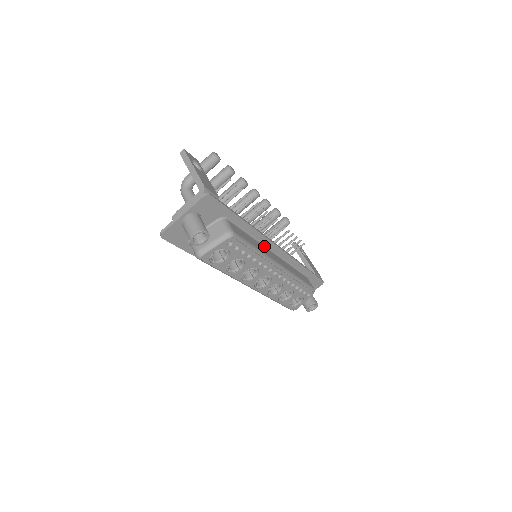
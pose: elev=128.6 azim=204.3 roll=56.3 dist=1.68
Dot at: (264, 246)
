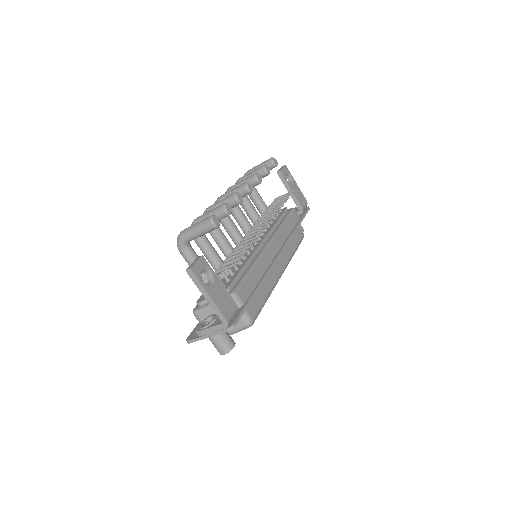
Dot at: occluded
